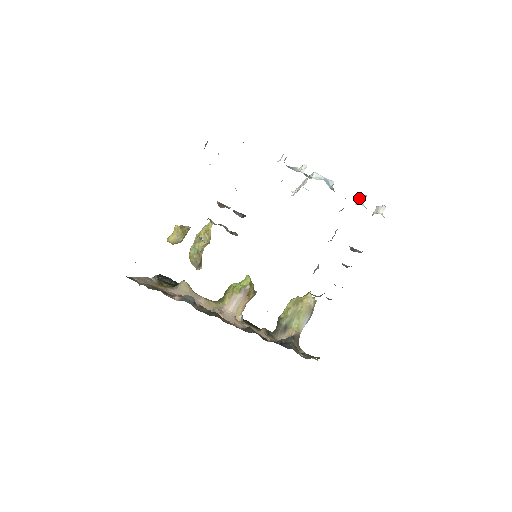
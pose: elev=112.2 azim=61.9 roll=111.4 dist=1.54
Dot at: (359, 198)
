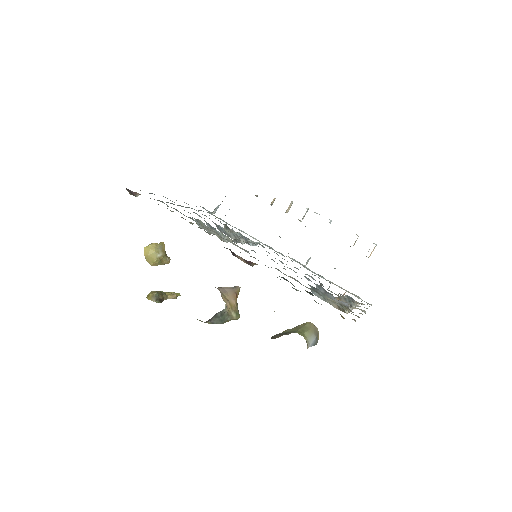
Dot at: occluded
